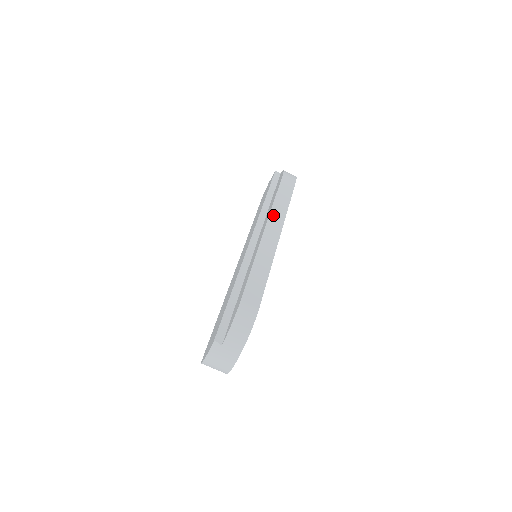
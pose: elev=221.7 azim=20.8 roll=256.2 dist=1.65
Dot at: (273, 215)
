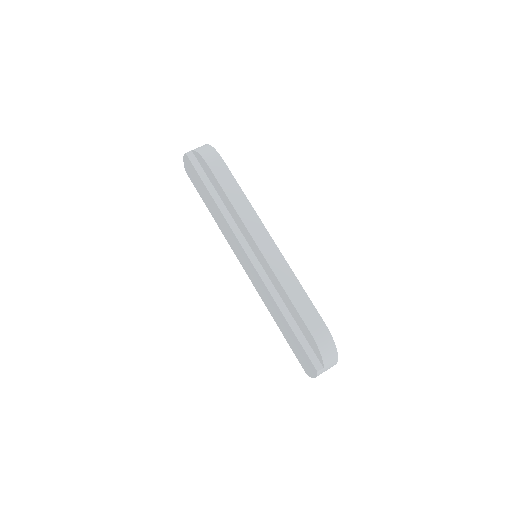
Dot at: (248, 223)
